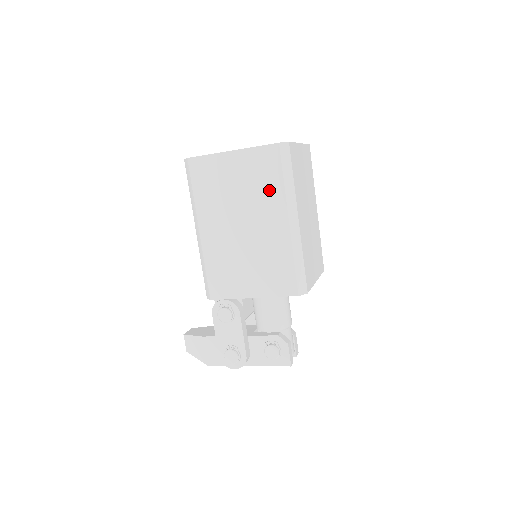
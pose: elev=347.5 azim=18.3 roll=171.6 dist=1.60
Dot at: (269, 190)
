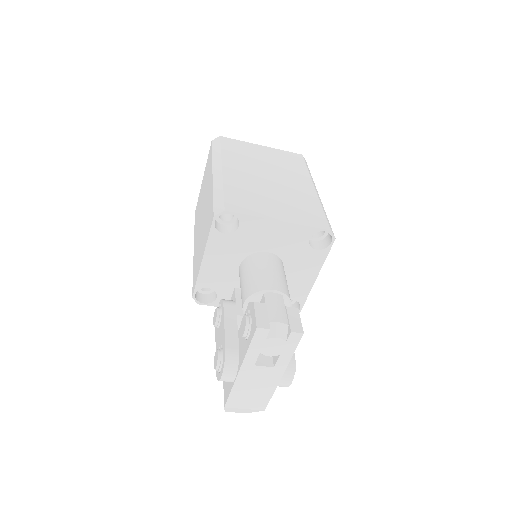
Dot at: occluded
